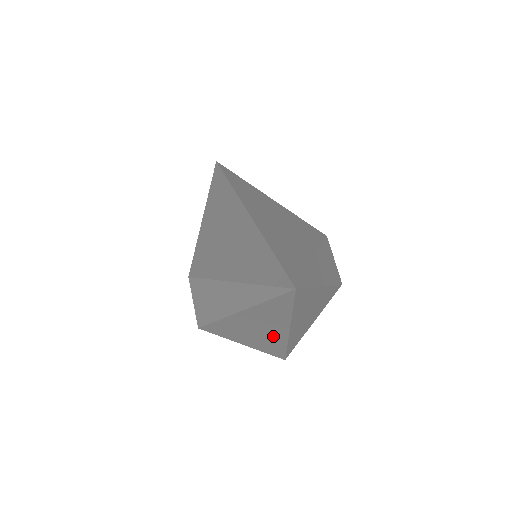
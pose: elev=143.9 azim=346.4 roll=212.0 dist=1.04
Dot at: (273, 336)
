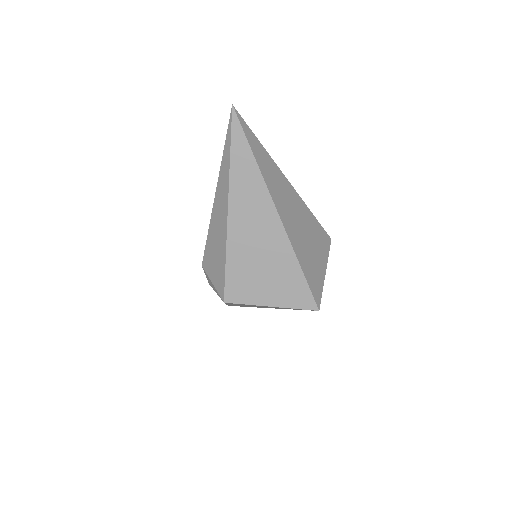
Dot at: (274, 237)
